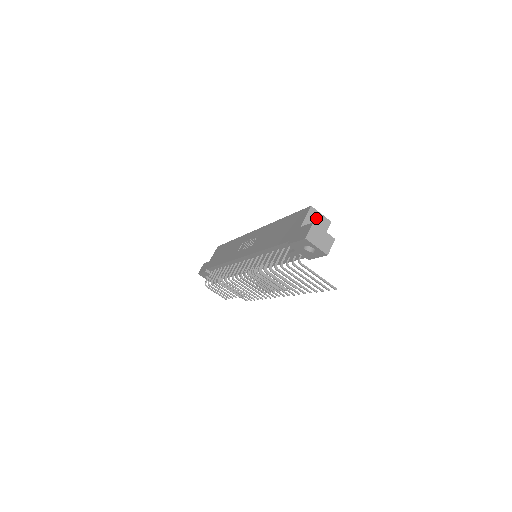
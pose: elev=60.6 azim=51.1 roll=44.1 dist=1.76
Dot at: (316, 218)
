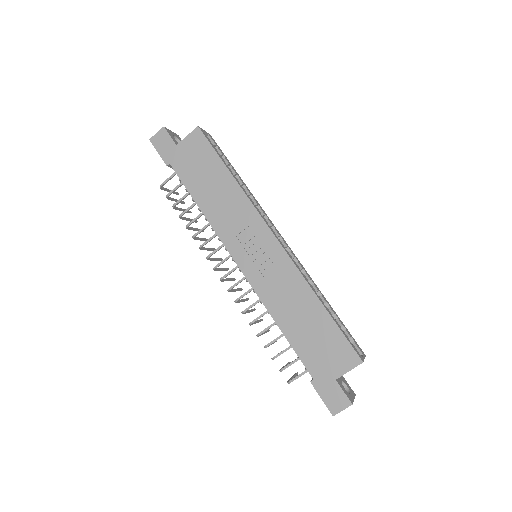
Dot at: occluded
